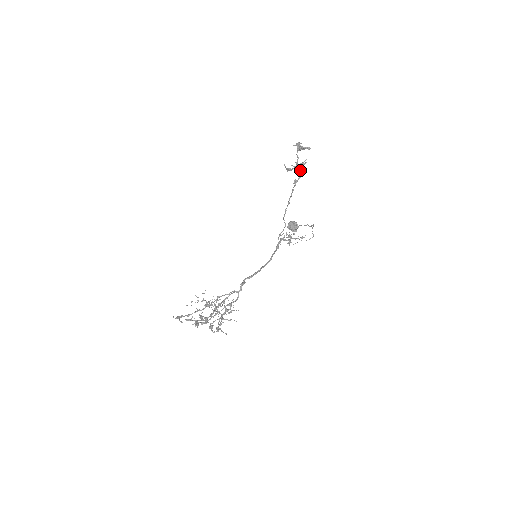
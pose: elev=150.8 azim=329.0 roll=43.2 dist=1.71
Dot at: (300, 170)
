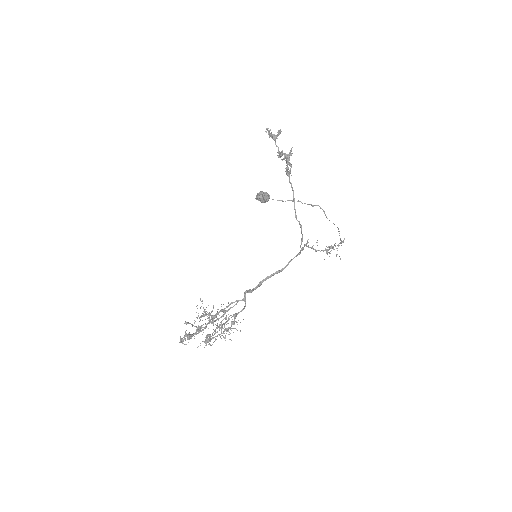
Dot at: (280, 155)
